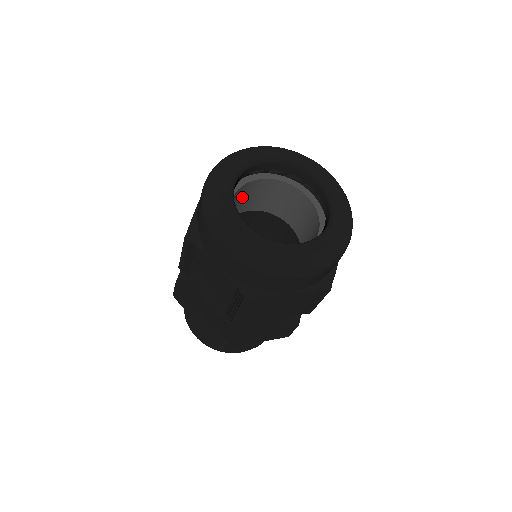
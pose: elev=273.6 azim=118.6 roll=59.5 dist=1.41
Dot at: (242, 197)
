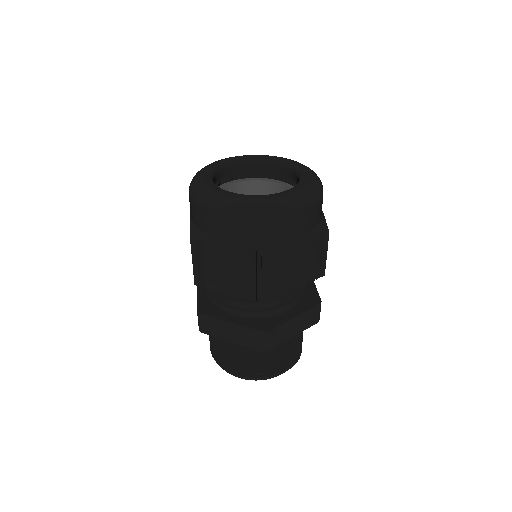
Dot at: occluded
